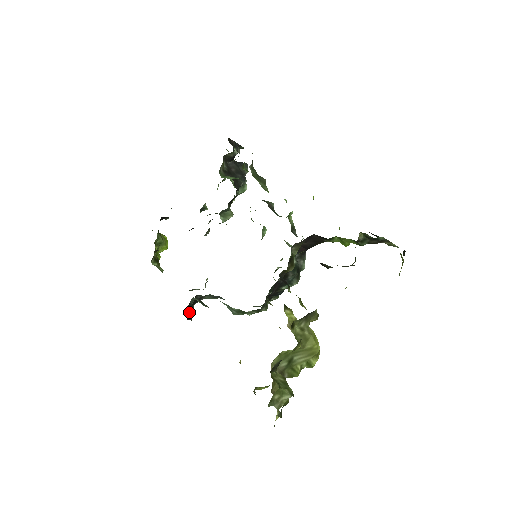
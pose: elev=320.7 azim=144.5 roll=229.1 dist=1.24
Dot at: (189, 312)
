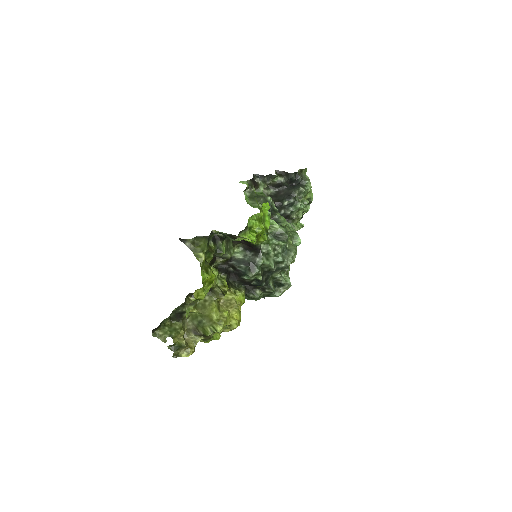
Dot at: occluded
